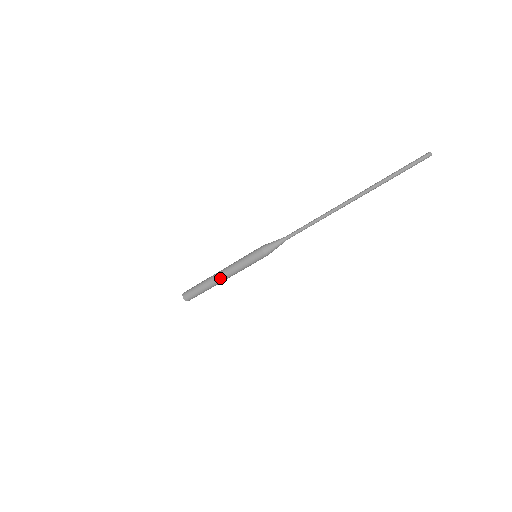
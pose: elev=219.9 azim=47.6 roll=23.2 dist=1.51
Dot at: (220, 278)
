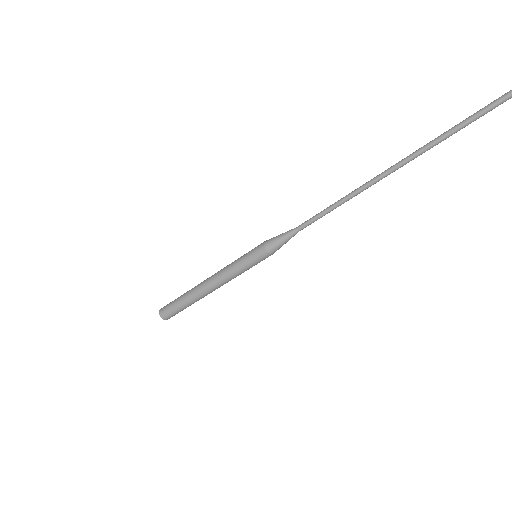
Dot at: (206, 282)
